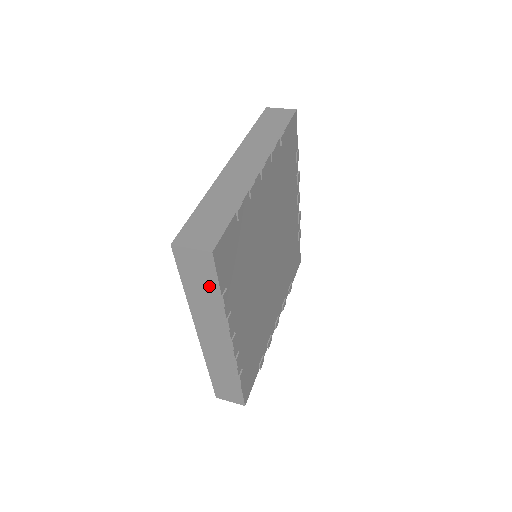
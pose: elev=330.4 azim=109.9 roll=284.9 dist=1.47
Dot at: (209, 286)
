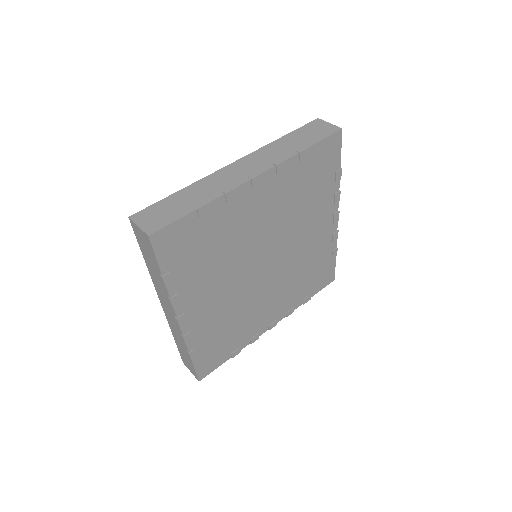
Dot at: (154, 264)
